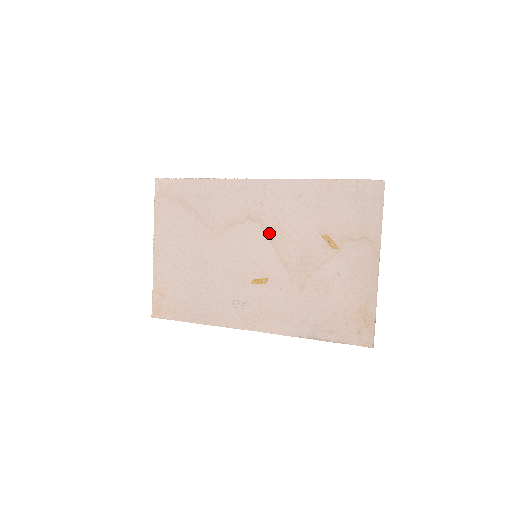
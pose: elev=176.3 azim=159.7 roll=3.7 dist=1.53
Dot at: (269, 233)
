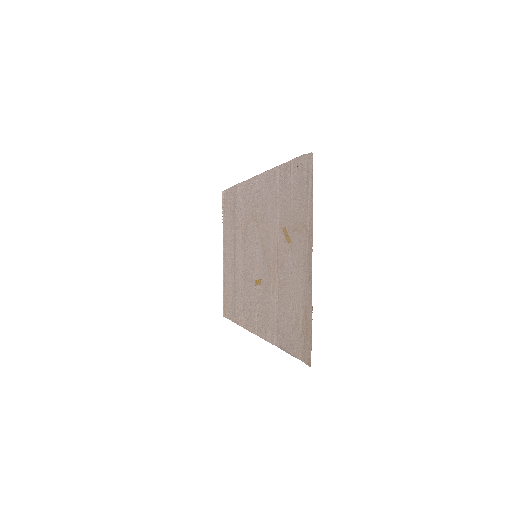
Dot at: (260, 231)
